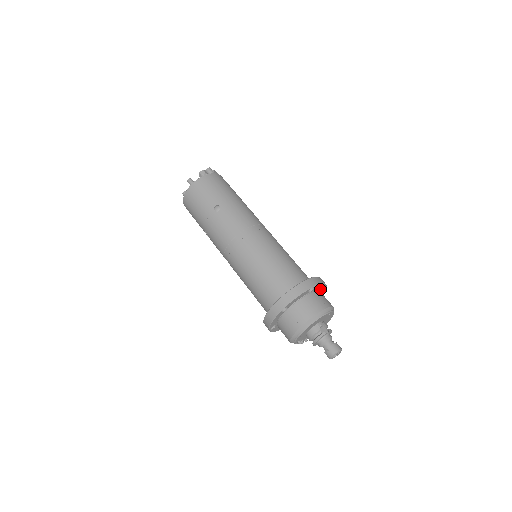
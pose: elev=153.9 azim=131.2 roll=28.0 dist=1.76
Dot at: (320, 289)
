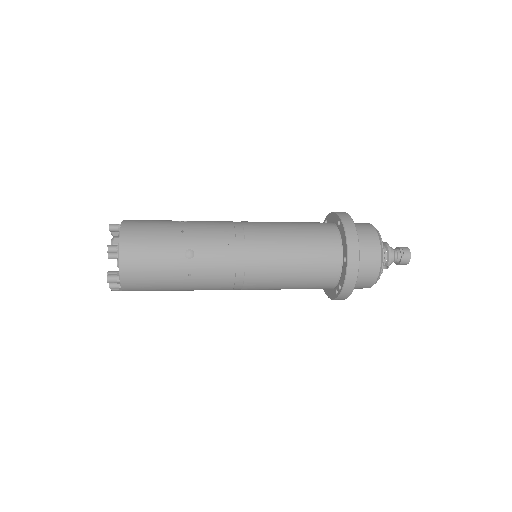
Dot at: occluded
